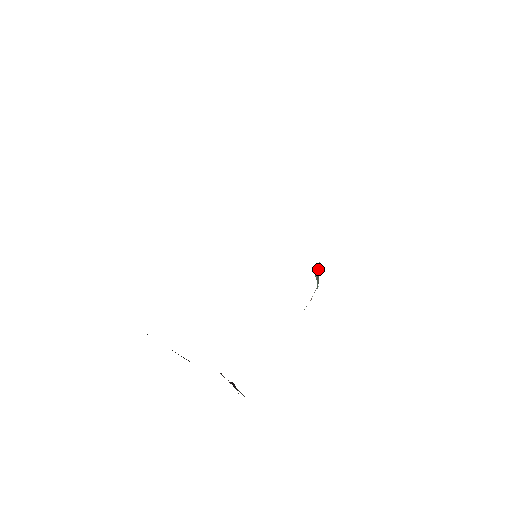
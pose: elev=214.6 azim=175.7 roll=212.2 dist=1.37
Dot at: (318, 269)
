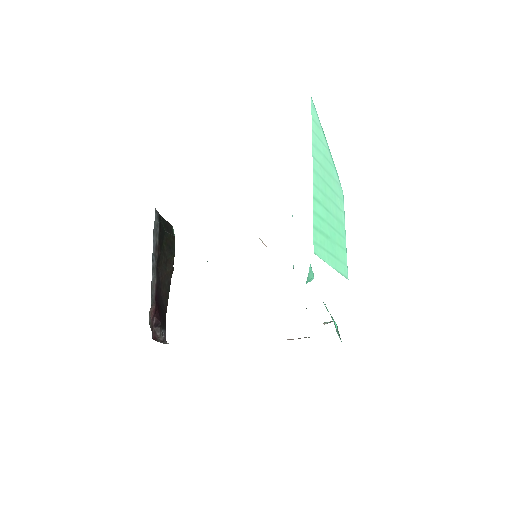
Dot at: occluded
